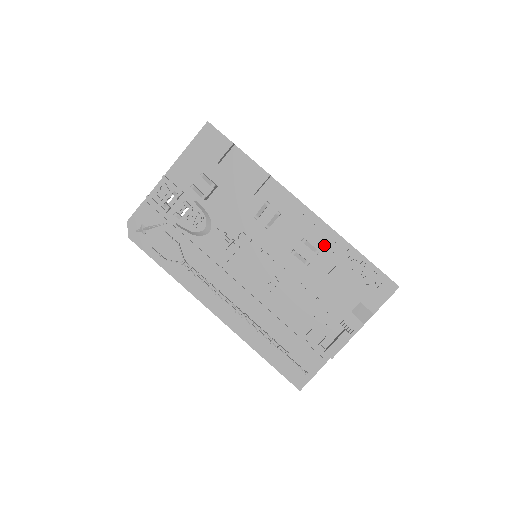
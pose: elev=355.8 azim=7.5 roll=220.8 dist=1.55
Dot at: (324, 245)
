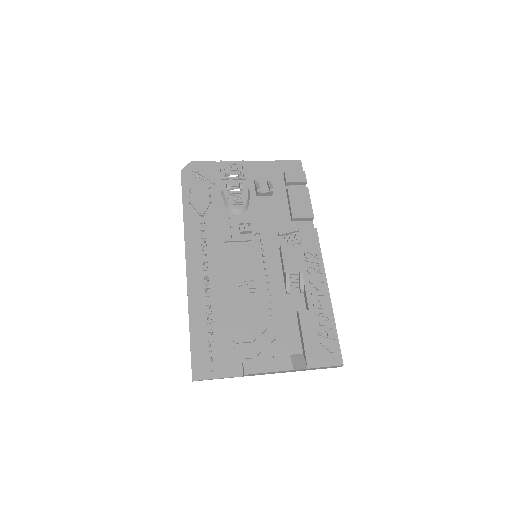
Dot at: (313, 288)
